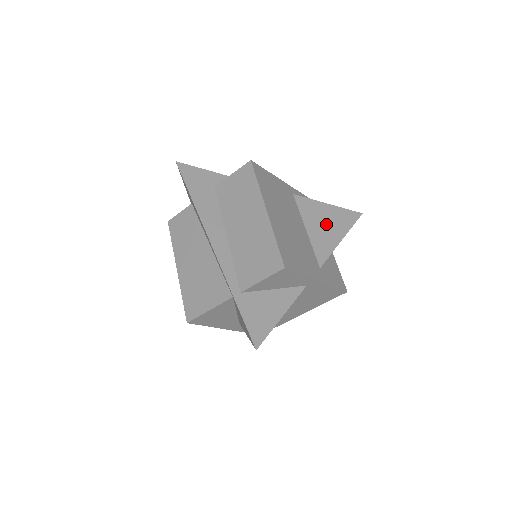
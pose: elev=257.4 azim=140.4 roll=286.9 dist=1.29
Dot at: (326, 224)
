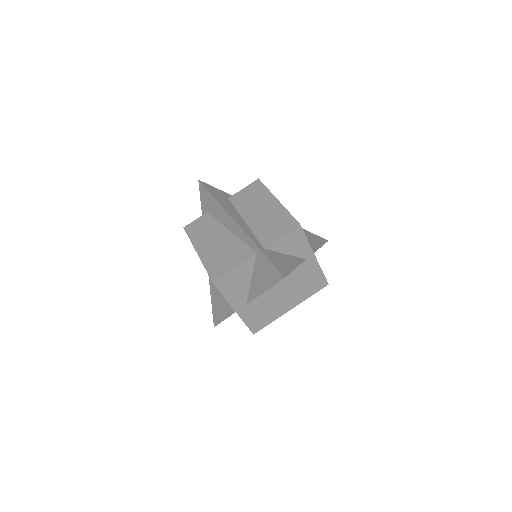
Dot at: (307, 237)
